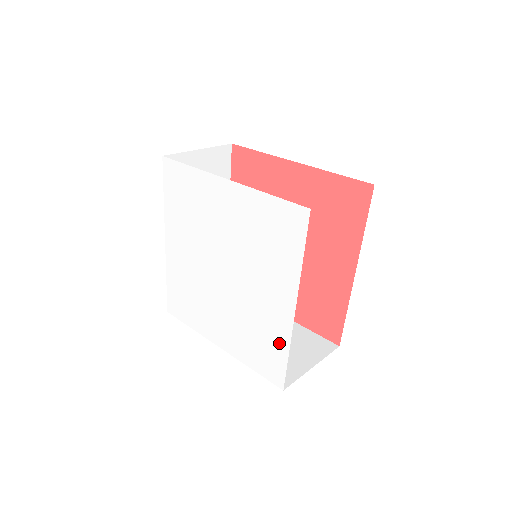
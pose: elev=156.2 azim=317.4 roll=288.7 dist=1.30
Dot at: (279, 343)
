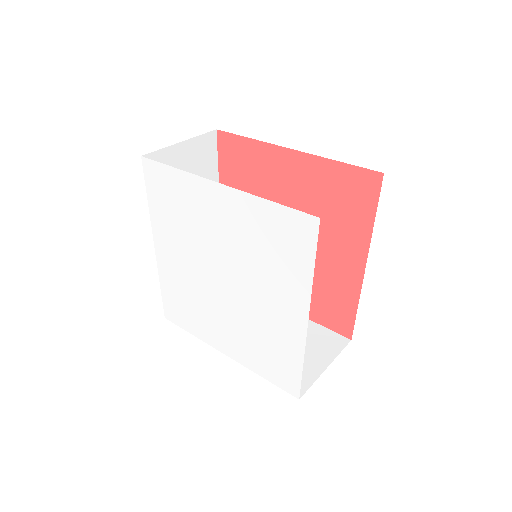
Dot at: (291, 354)
